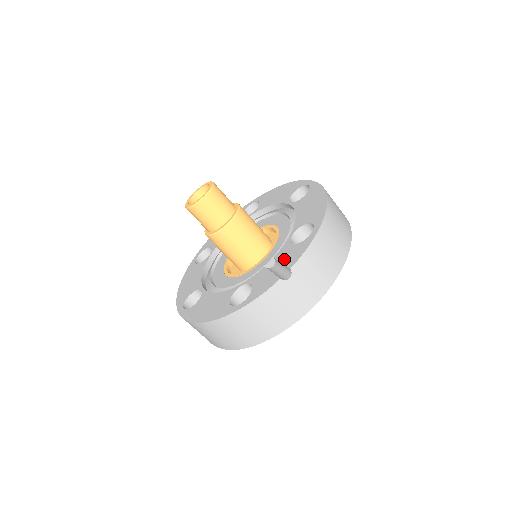
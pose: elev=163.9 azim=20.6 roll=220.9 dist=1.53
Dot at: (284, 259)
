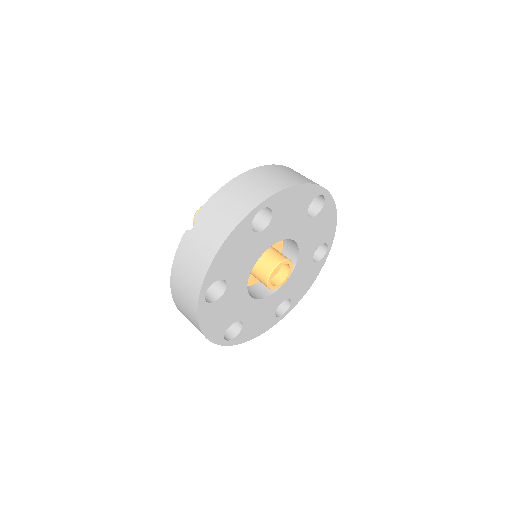
Dot at: occluded
